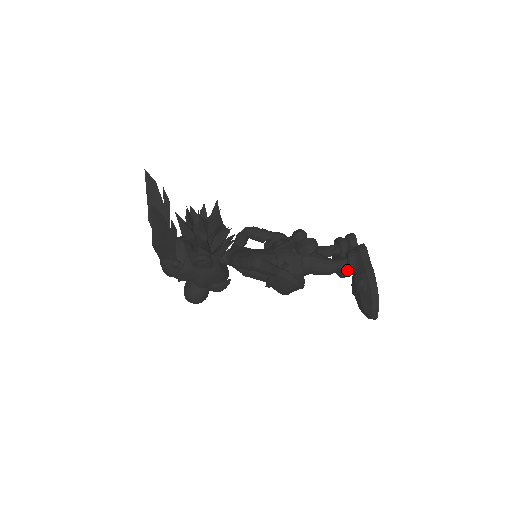
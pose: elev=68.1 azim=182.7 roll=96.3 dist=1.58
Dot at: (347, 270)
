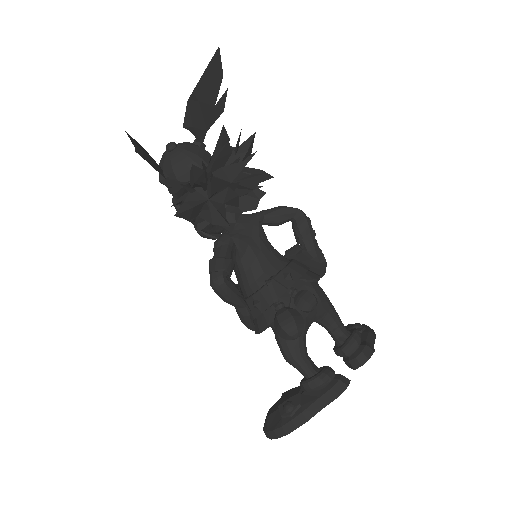
Dot at: (303, 378)
